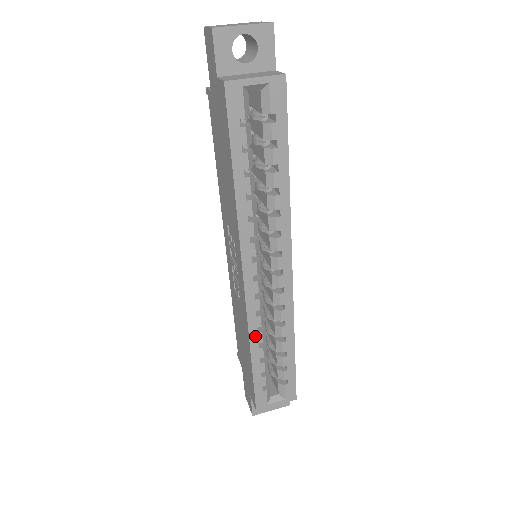
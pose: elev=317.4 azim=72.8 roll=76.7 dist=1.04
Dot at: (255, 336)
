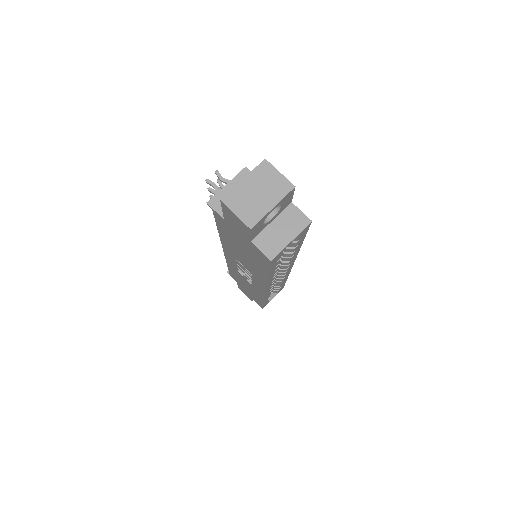
Dot at: occluded
